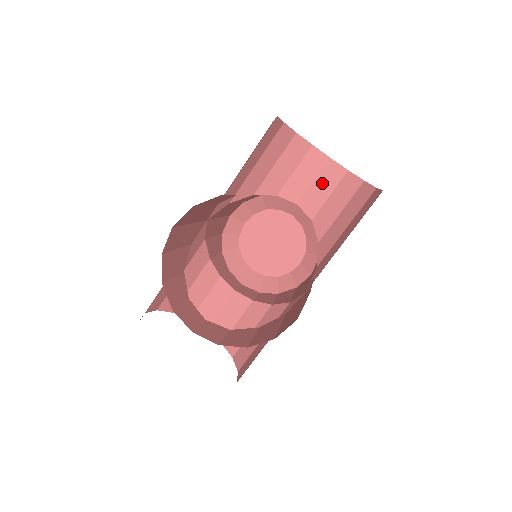
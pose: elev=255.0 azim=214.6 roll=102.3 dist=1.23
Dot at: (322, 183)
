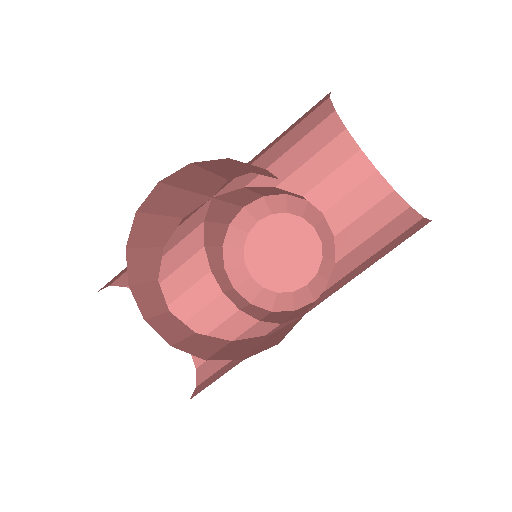
Dot at: (359, 196)
